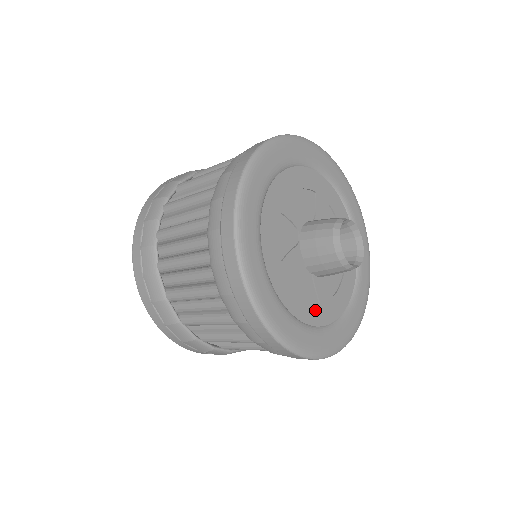
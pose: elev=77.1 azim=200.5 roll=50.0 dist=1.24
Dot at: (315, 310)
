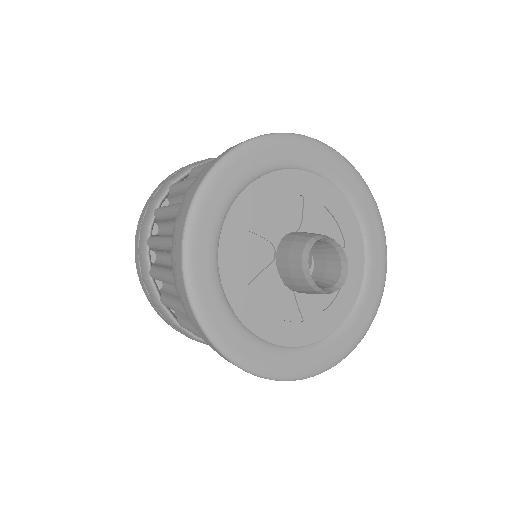
Dot at: (296, 330)
